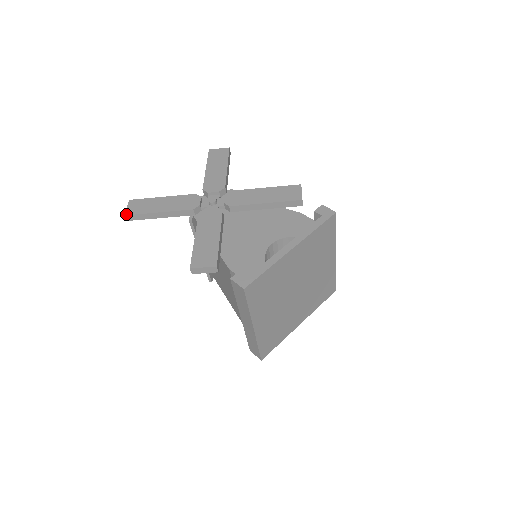
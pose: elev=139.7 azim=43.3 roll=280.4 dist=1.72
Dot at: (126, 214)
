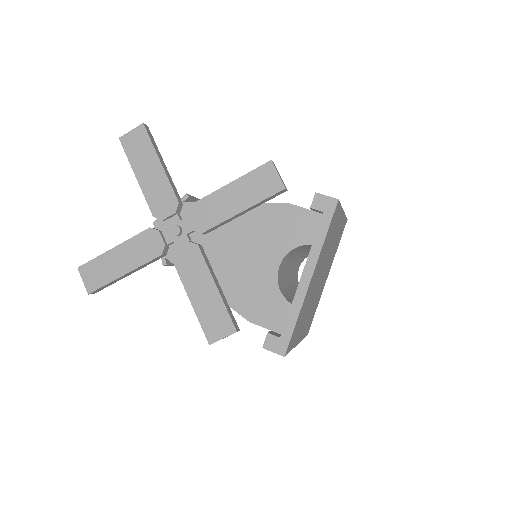
Dot at: (89, 292)
